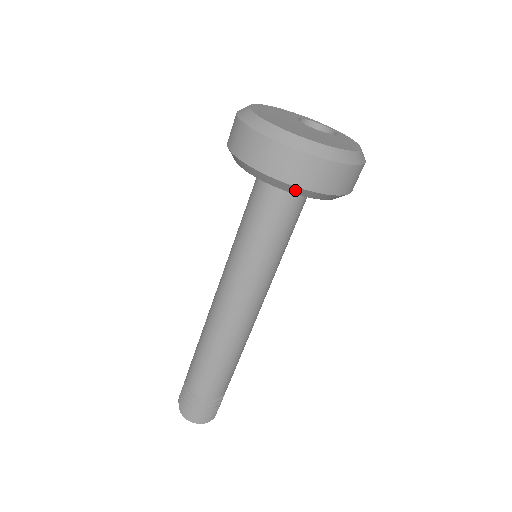
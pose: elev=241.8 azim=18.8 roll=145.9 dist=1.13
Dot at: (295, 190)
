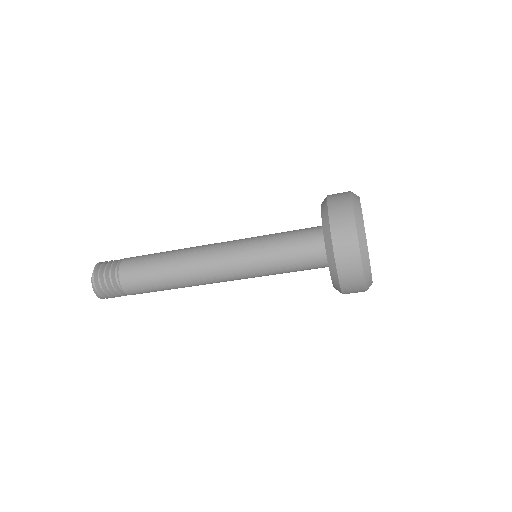
Dot at: occluded
